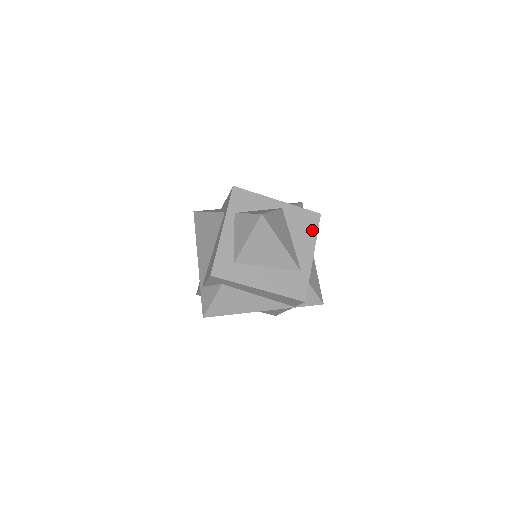
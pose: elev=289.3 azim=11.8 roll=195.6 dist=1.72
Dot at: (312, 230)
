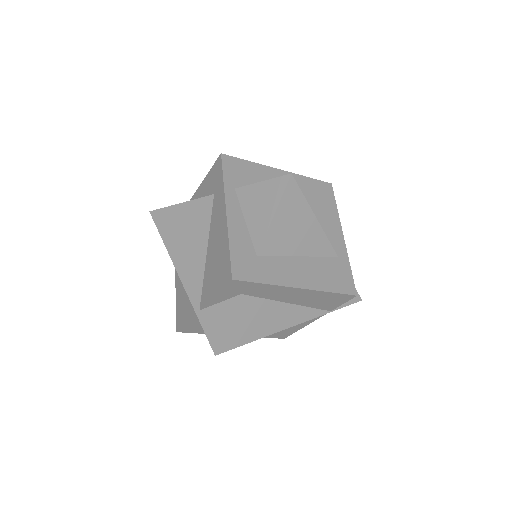
Dot at: (330, 204)
